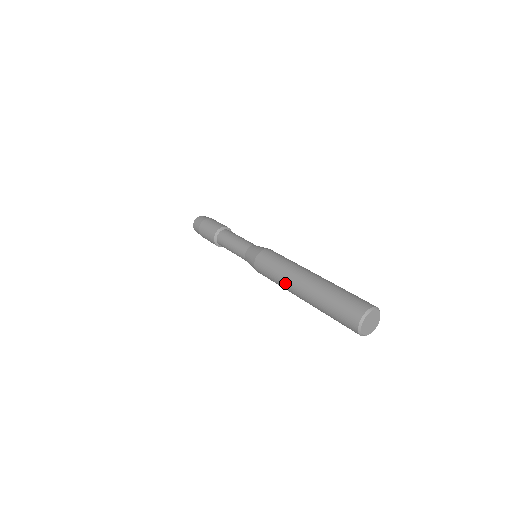
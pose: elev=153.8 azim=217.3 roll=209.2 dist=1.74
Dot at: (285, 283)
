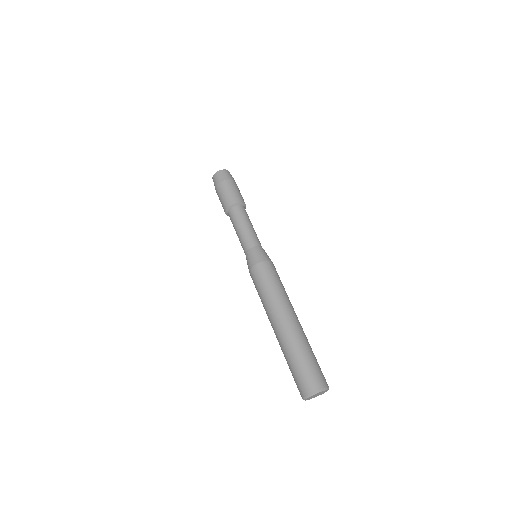
Dot at: occluded
